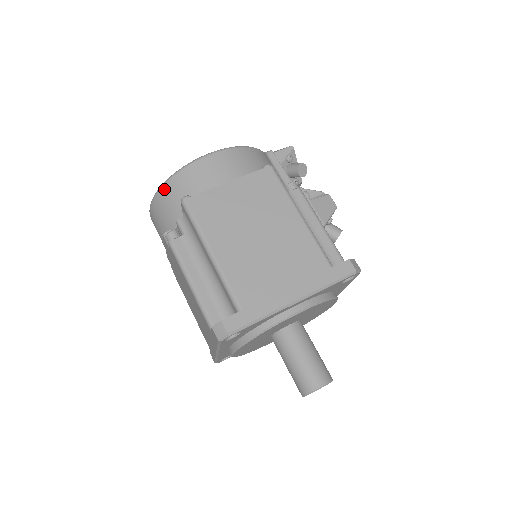
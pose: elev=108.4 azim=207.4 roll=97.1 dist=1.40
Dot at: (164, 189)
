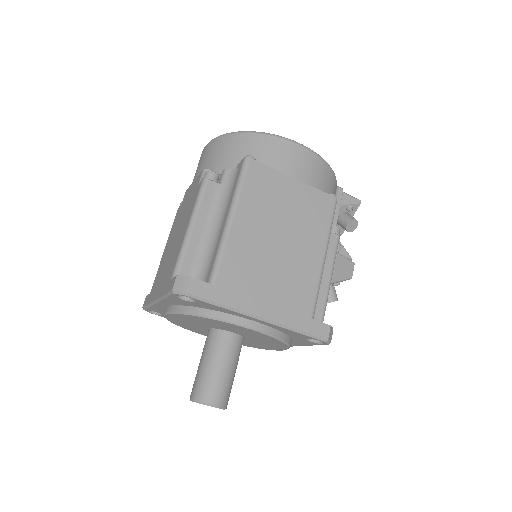
Dot at: (239, 136)
